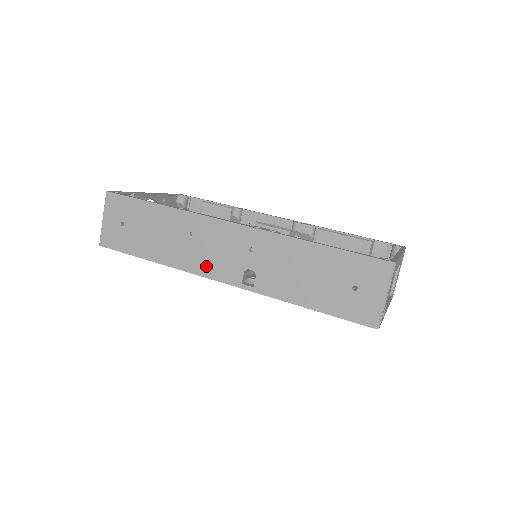
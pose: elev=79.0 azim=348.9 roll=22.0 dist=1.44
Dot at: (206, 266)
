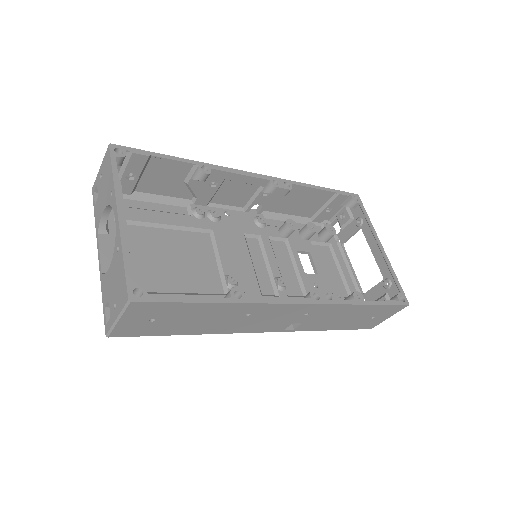
Dot at: (254, 328)
